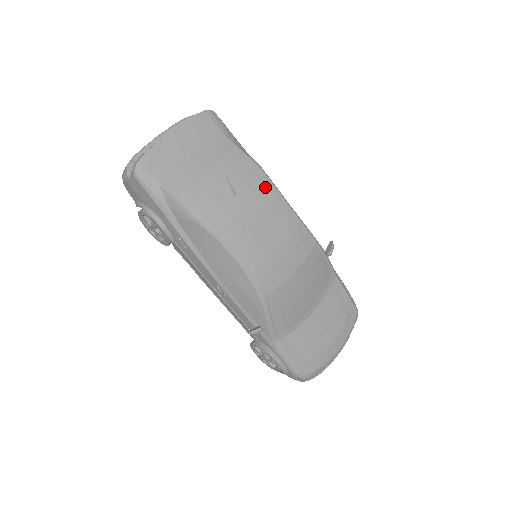
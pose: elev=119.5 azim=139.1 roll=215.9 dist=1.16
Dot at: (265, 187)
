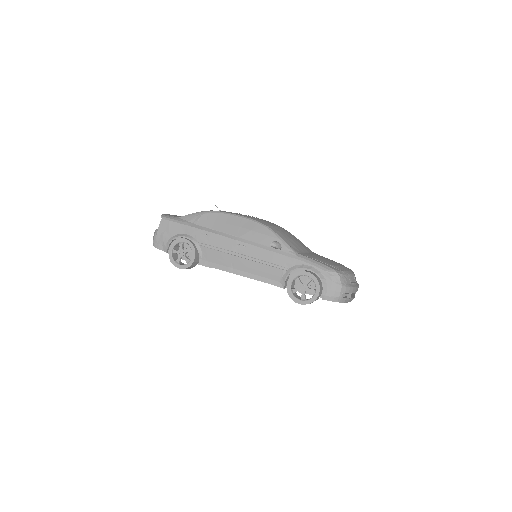
Dot at: occluded
